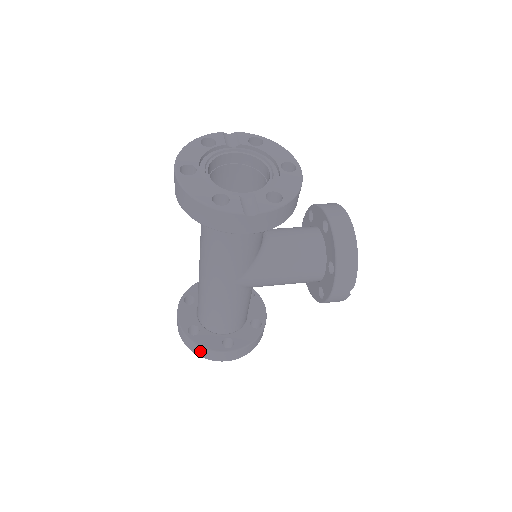
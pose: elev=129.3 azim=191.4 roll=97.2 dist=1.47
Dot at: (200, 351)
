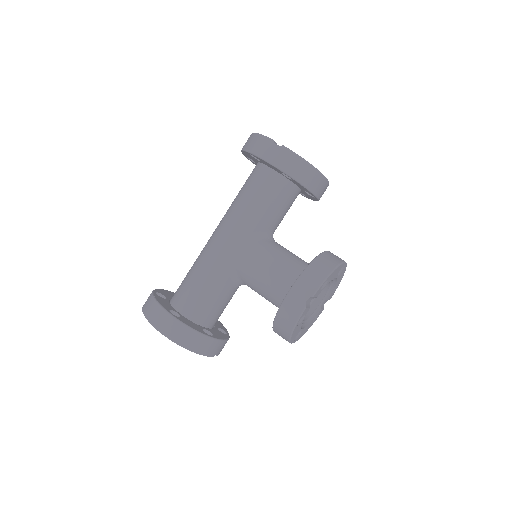
Dot at: (149, 305)
